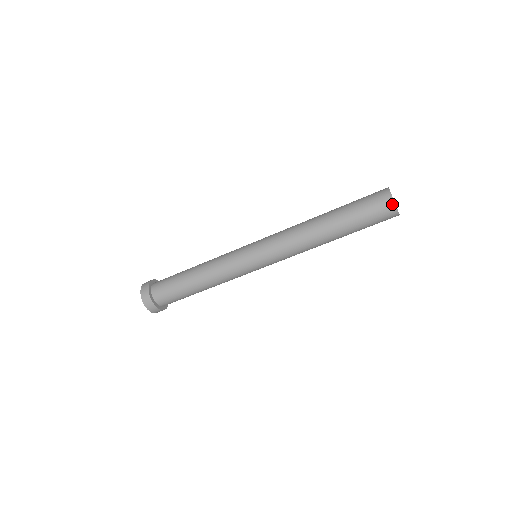
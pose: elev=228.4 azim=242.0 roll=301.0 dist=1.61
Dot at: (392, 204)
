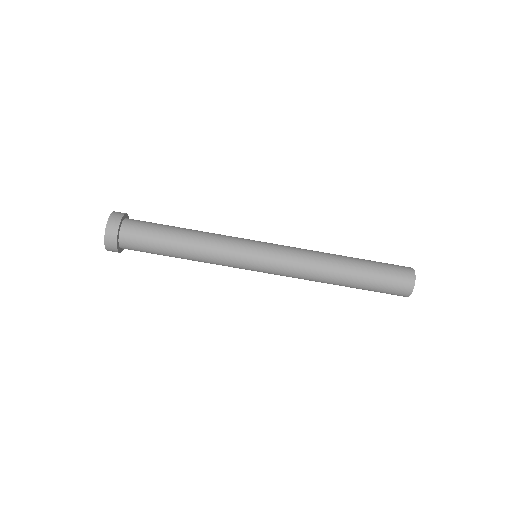
Dot at: (413, 274)
